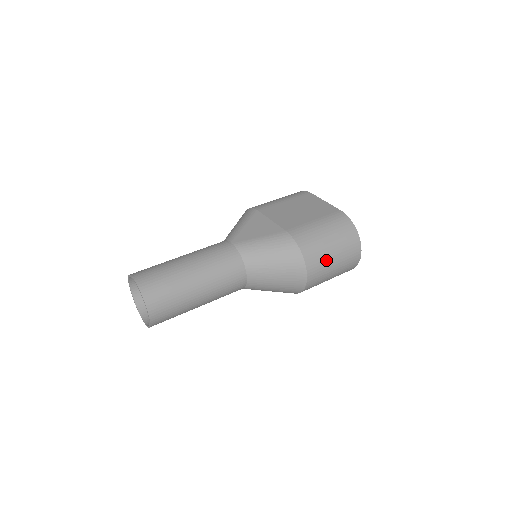
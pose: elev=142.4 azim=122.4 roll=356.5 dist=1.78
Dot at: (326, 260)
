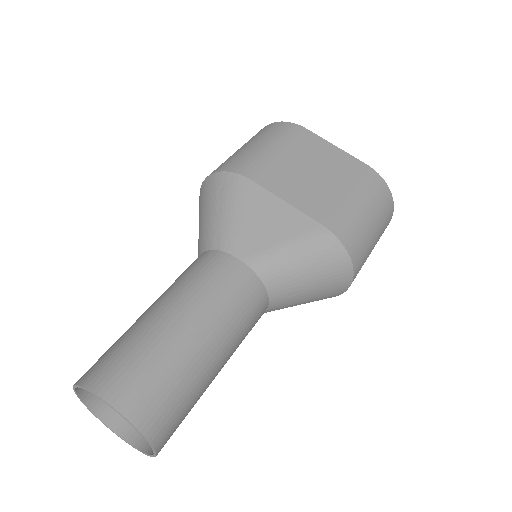
Dot at: (368, 253)
